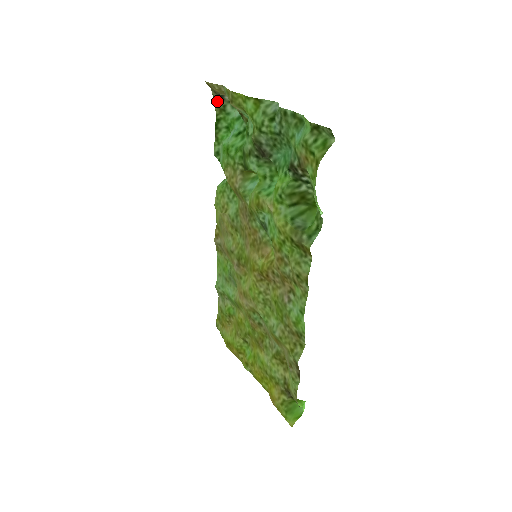
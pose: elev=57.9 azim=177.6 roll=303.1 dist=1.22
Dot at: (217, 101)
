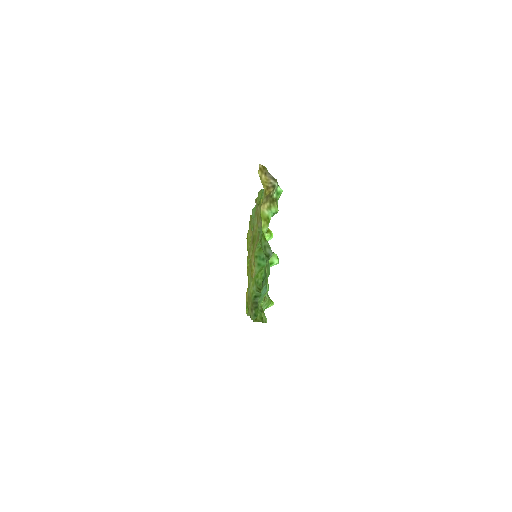
Dot at: occluded
